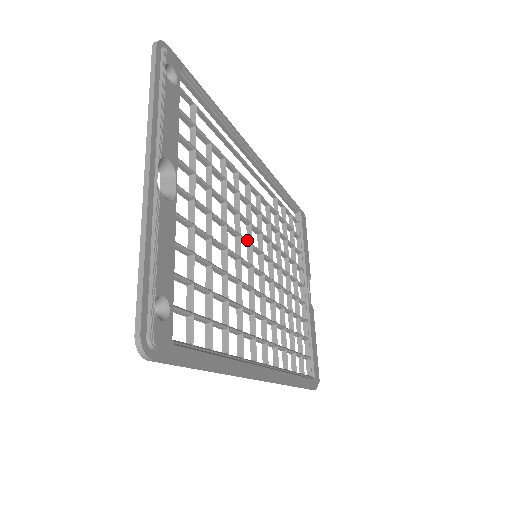
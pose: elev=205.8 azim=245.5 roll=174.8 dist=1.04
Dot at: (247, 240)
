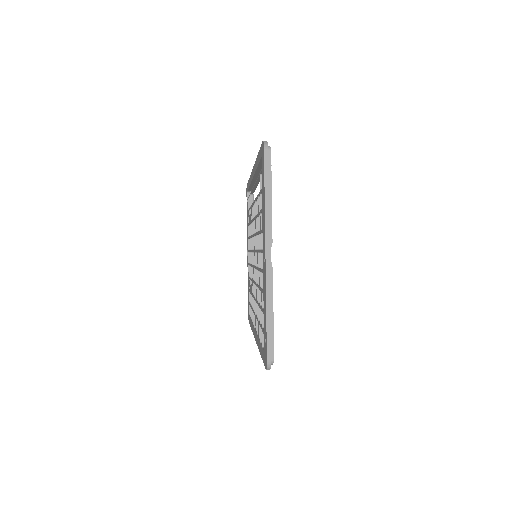
Dot at: occluded
